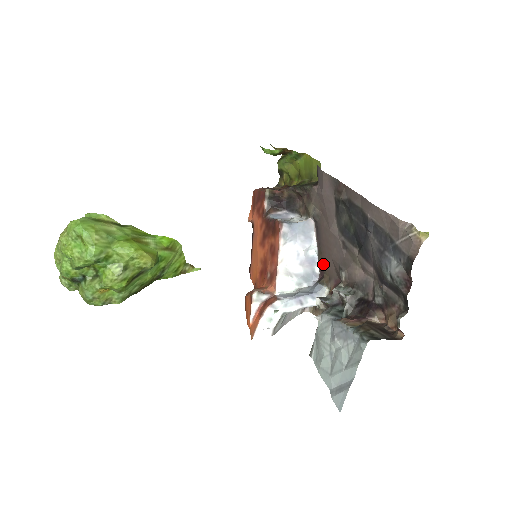
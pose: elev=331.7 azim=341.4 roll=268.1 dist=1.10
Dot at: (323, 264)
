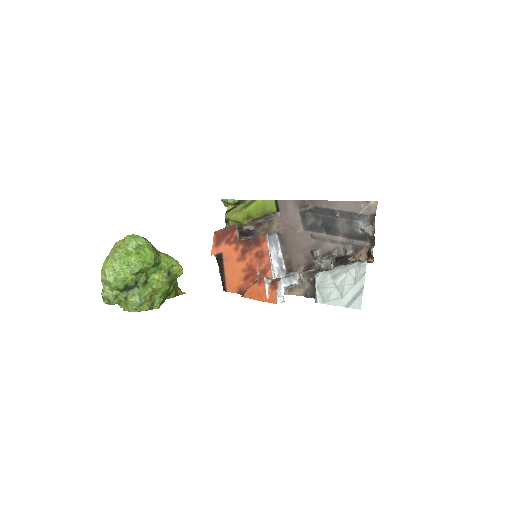
Dot at: (291, 259)
